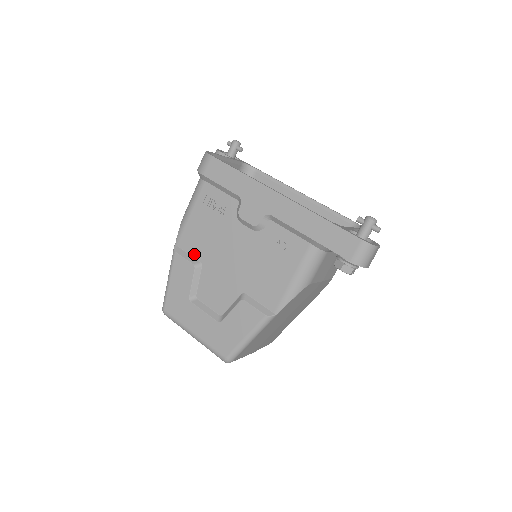
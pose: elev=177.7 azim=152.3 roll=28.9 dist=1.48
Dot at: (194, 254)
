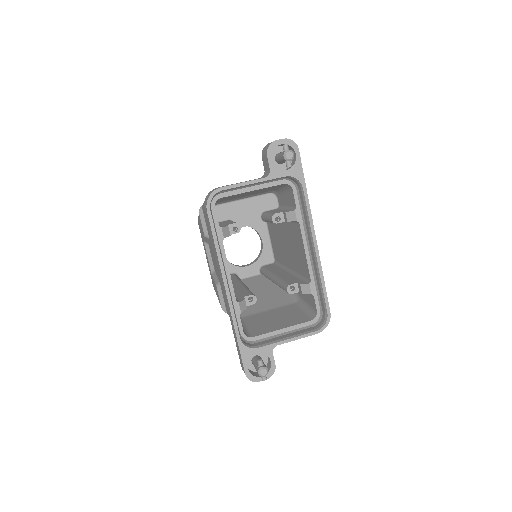
Dot at: (207, 228)
